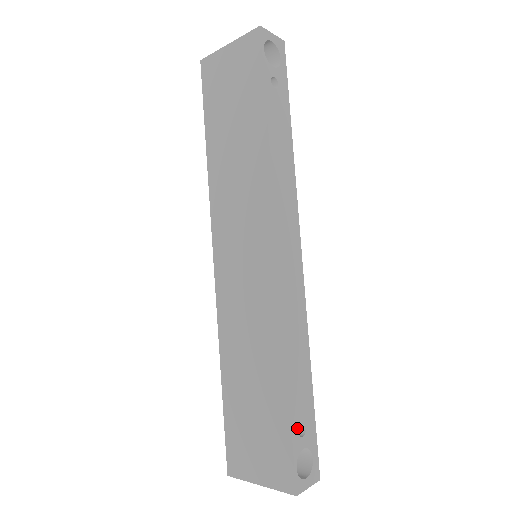
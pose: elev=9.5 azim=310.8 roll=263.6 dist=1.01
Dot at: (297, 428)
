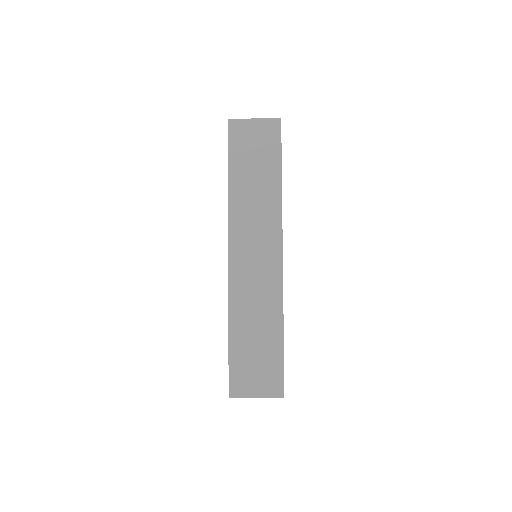
Dot at: occluded
